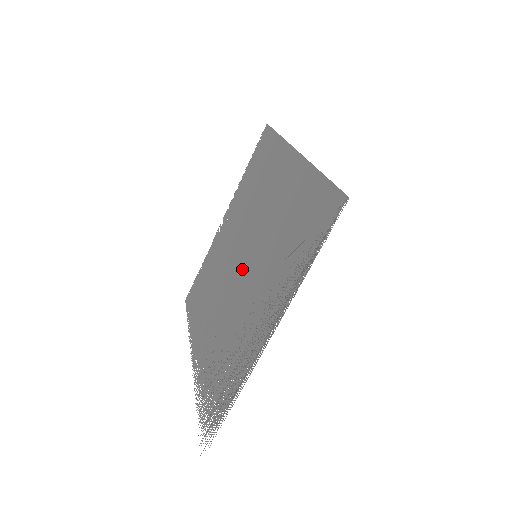
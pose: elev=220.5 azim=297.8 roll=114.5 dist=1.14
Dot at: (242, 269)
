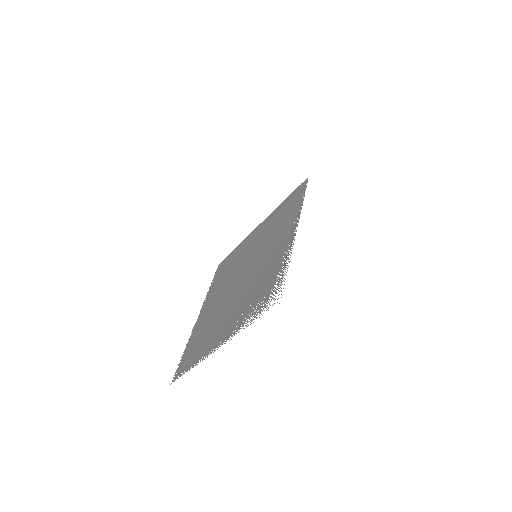
Dot at: (246, 272)
